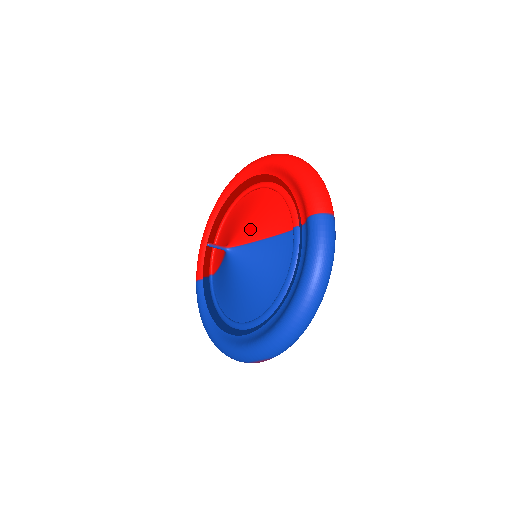
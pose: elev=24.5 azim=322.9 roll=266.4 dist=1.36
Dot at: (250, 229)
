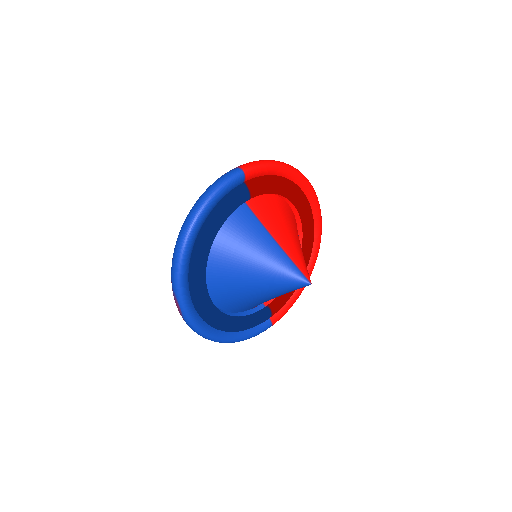
Dot at: occluded
